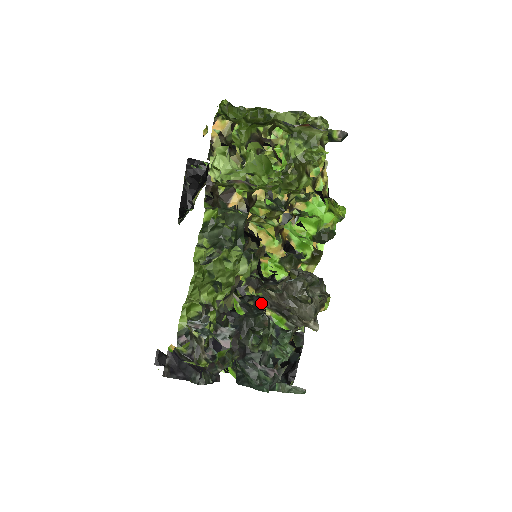
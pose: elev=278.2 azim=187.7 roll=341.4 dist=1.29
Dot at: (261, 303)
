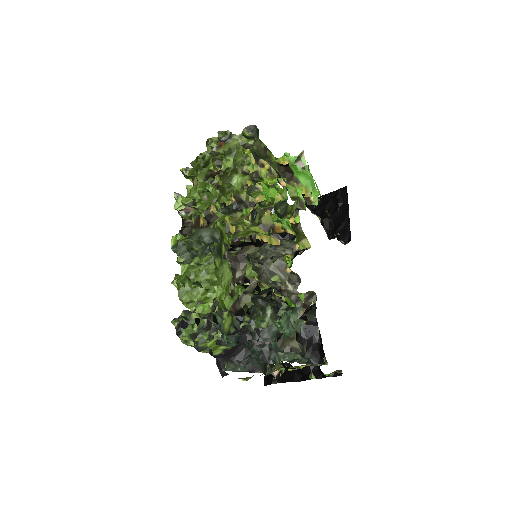
Dot at: (271, 292)
